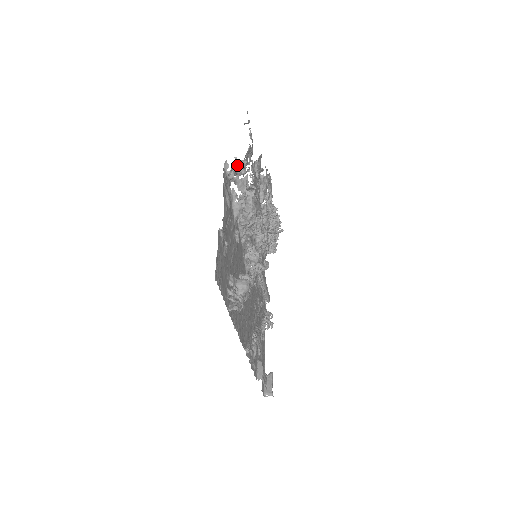
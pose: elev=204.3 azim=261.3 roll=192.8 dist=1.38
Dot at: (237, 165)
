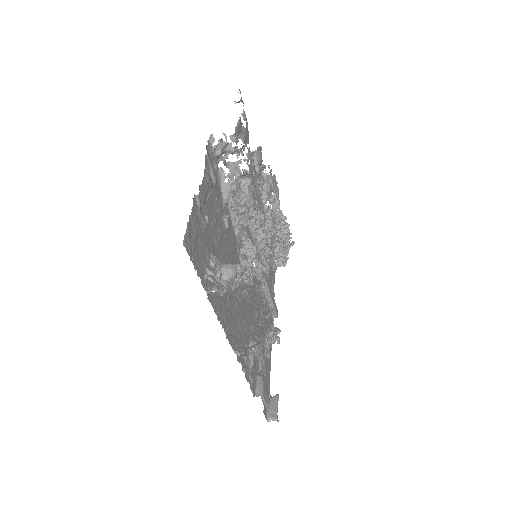
Dot at: occluded
